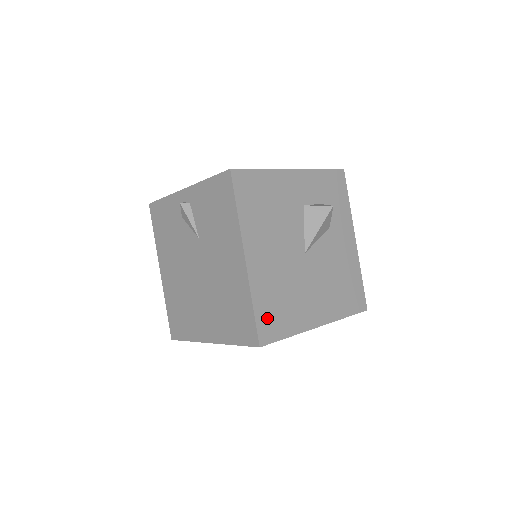
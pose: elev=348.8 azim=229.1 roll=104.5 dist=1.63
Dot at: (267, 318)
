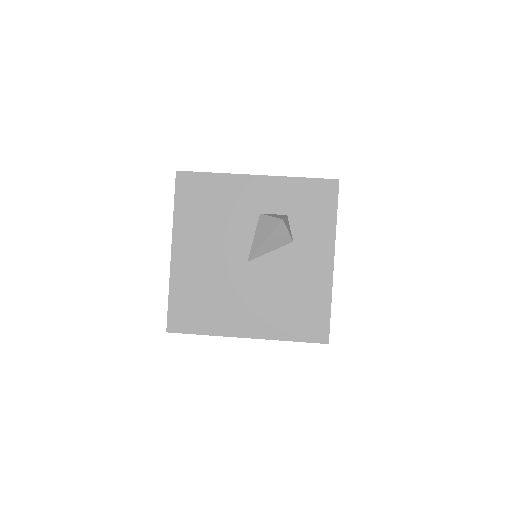
Dot at: (182, 310)
